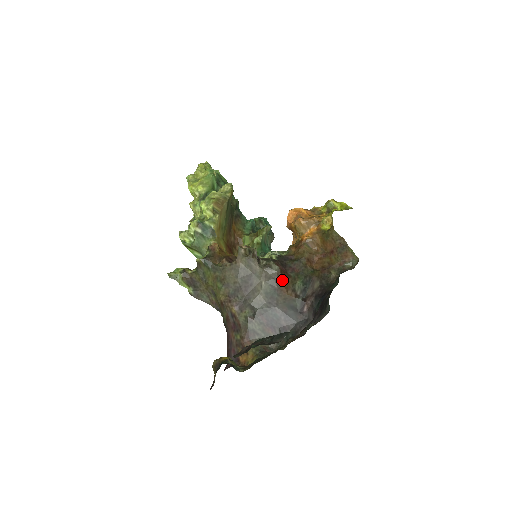
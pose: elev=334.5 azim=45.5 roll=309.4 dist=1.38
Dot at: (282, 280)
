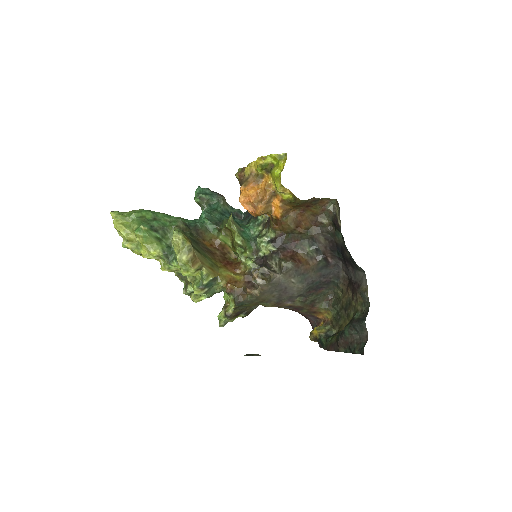
Dot at: (300, 264)
